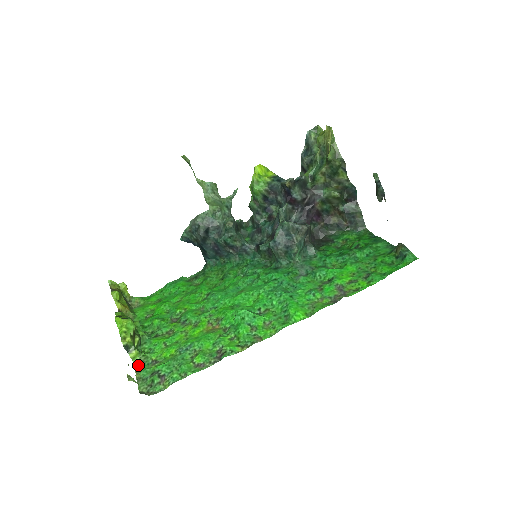
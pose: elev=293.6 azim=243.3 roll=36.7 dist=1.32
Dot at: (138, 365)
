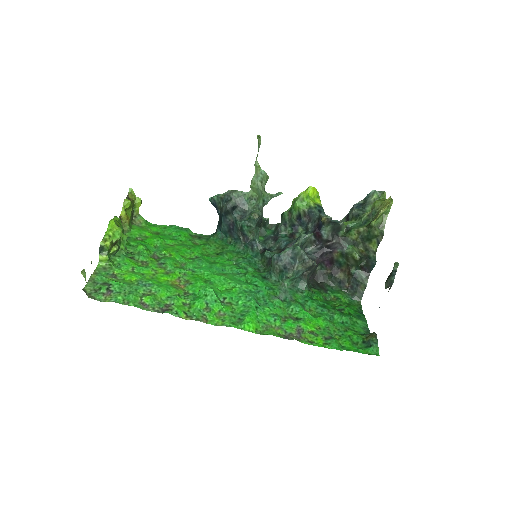
Dot at: (100, 269)
